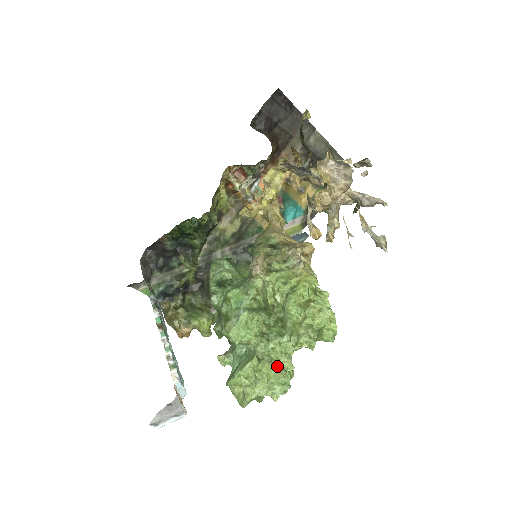
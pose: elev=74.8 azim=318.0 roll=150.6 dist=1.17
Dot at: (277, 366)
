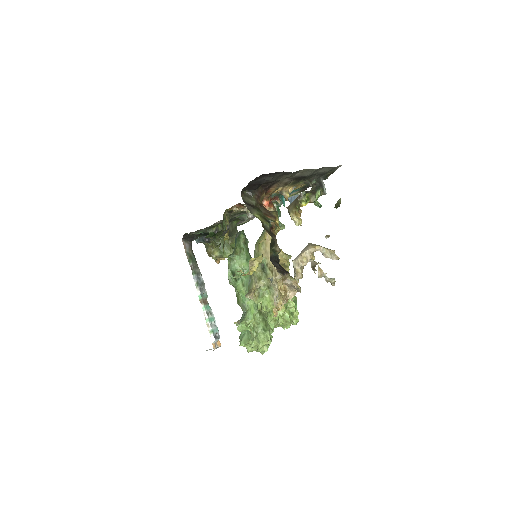
Dot at: (261, 346)
